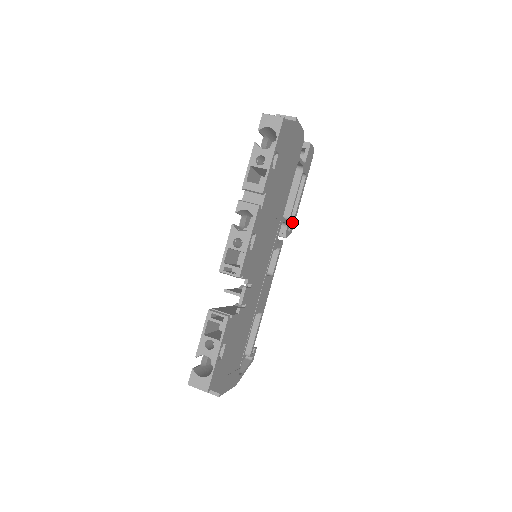
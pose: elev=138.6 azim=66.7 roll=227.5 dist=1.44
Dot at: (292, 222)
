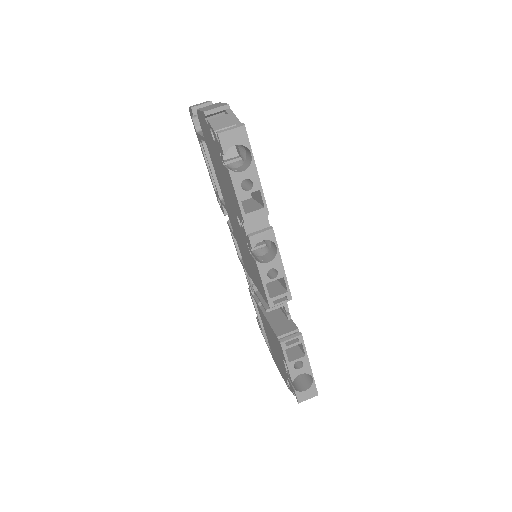
Dot at: occluded
